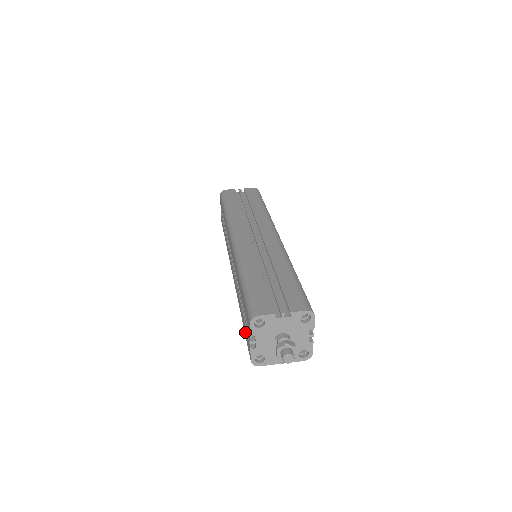
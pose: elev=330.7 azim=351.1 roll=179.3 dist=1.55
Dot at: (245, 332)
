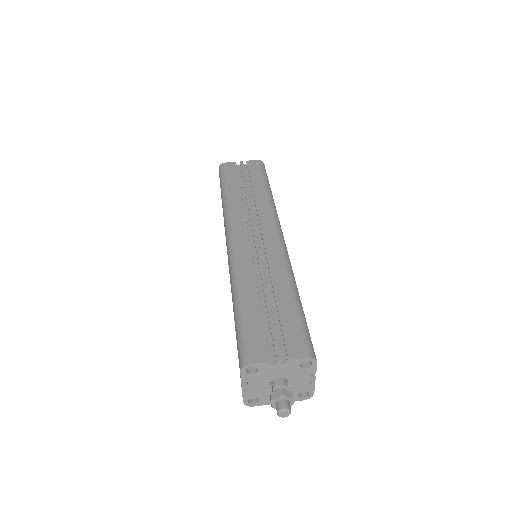
Dot at: occluded
